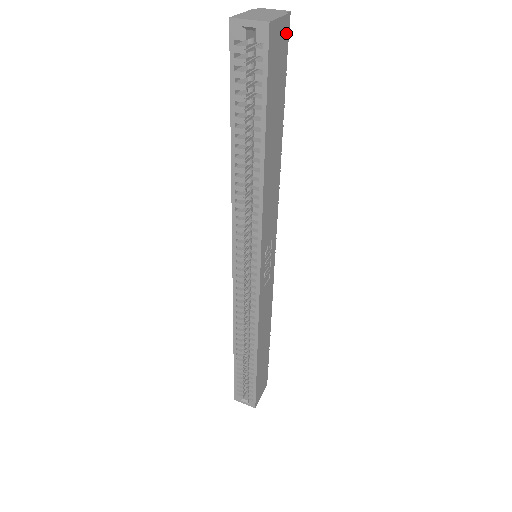
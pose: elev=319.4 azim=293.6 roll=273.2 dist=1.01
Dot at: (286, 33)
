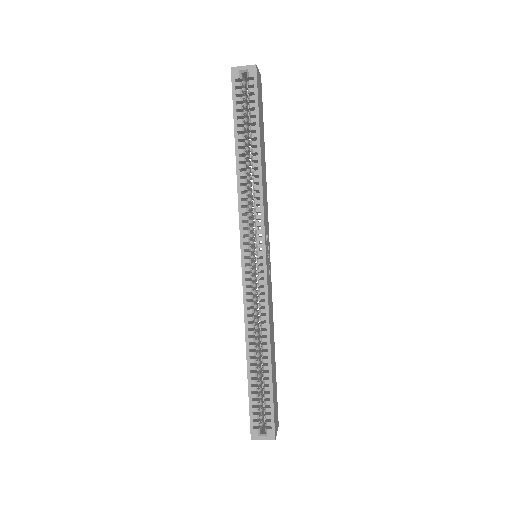
Dot at: (261, 85)
